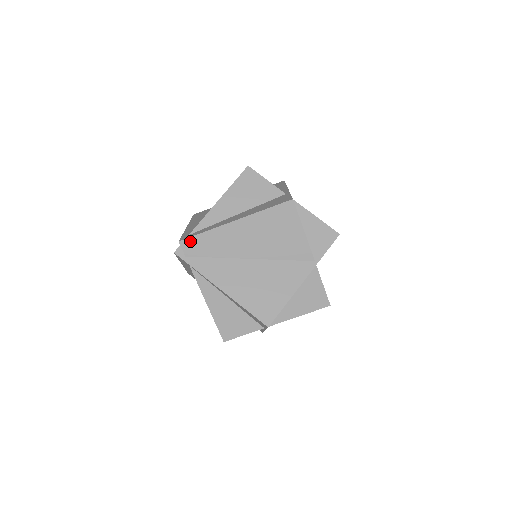
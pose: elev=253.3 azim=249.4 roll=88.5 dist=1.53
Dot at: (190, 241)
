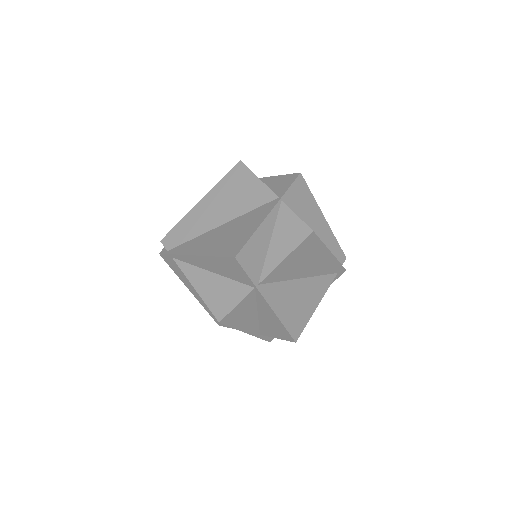
Dot at: (169, 236)
